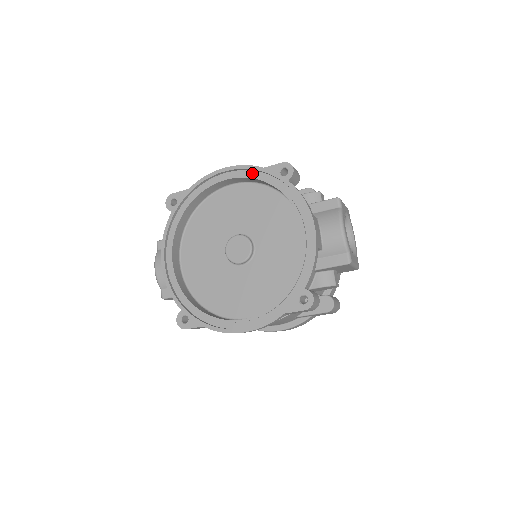
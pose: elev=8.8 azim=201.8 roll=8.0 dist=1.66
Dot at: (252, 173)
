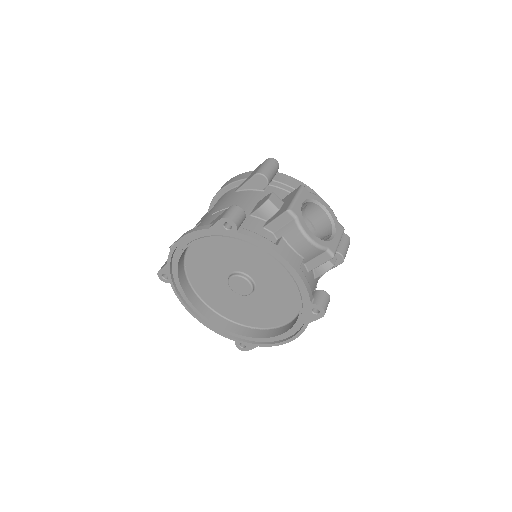
Dot at: (203, 234)
